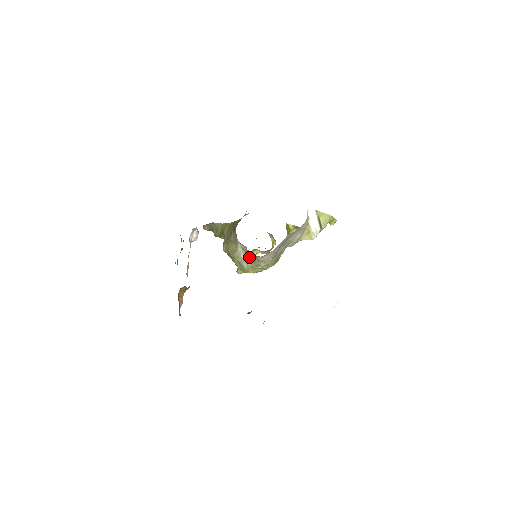
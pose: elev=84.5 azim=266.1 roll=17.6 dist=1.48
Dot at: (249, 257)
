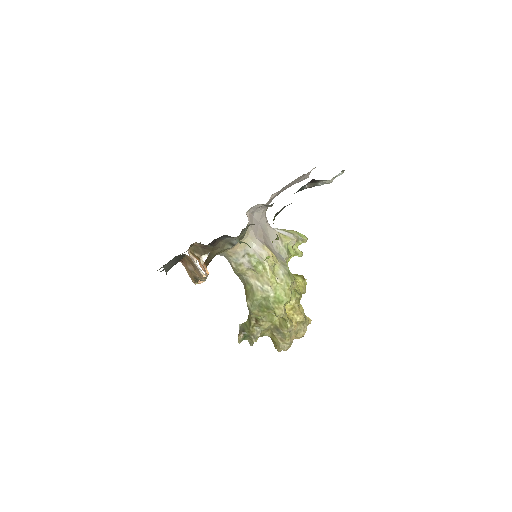
Dot at: (256, 267)
